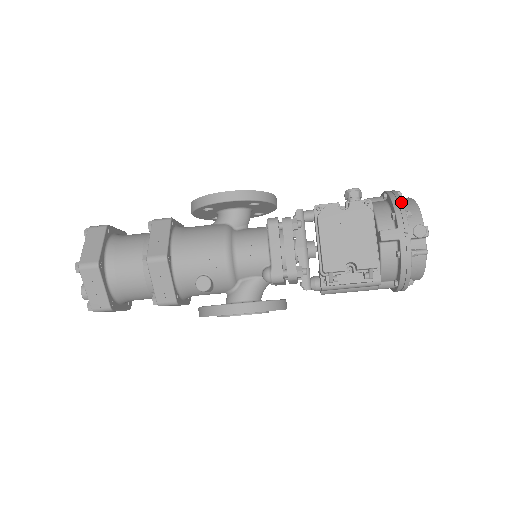
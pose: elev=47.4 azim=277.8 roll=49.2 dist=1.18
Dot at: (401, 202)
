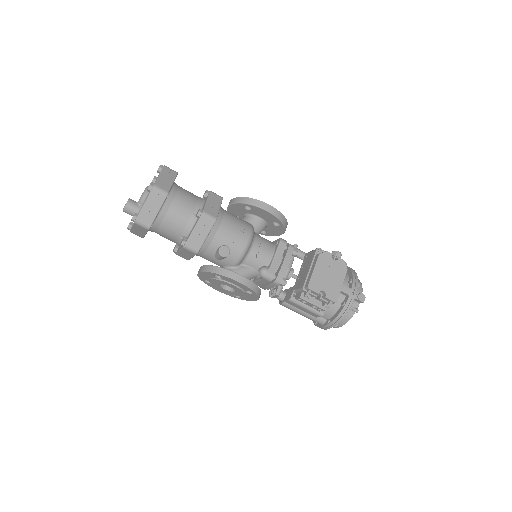
Dot at: (357, 276)
